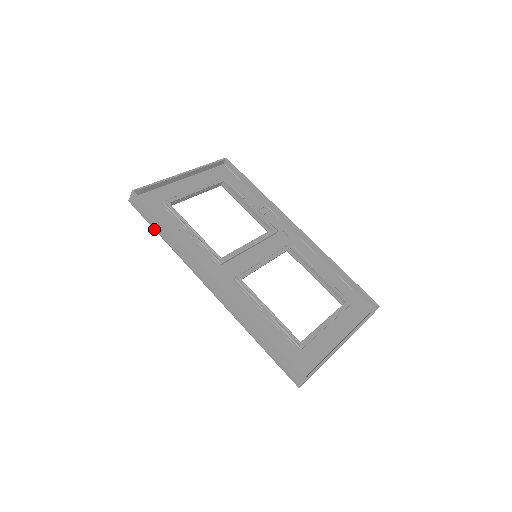
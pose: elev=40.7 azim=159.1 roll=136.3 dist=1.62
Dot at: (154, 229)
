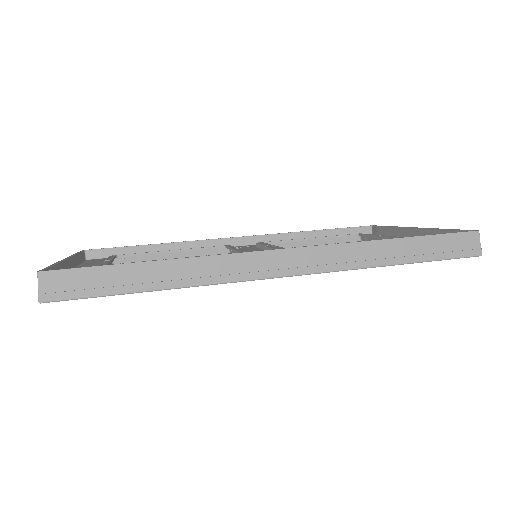
Dot at: (129, 292)
